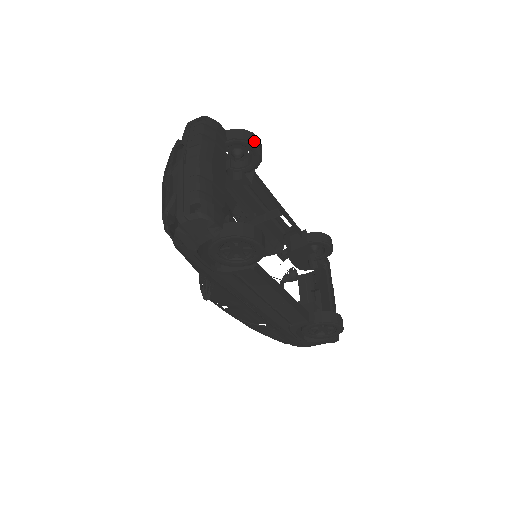
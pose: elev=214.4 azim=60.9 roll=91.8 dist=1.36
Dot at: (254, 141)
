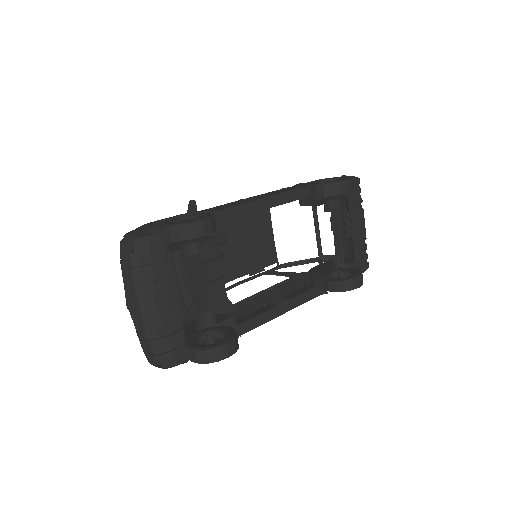
Dot at: (196, 234)
